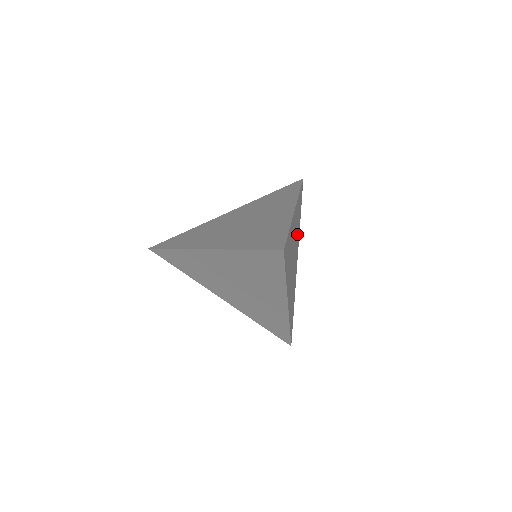
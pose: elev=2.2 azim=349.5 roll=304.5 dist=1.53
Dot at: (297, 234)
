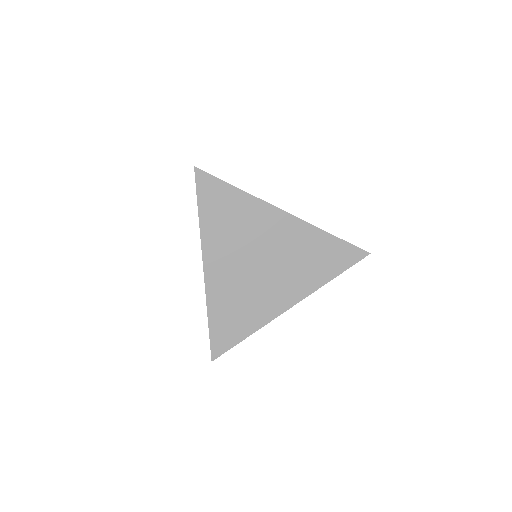
Dot at: occluded
